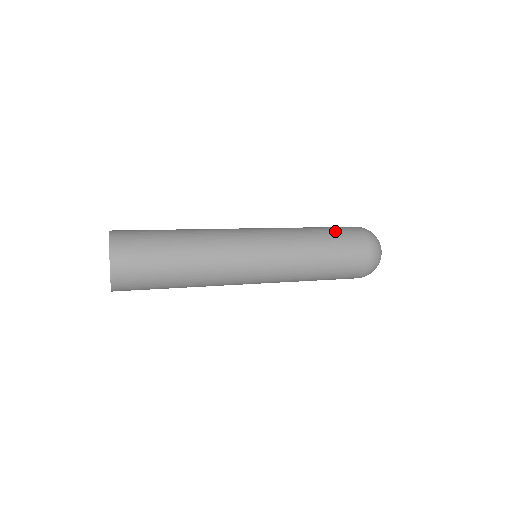
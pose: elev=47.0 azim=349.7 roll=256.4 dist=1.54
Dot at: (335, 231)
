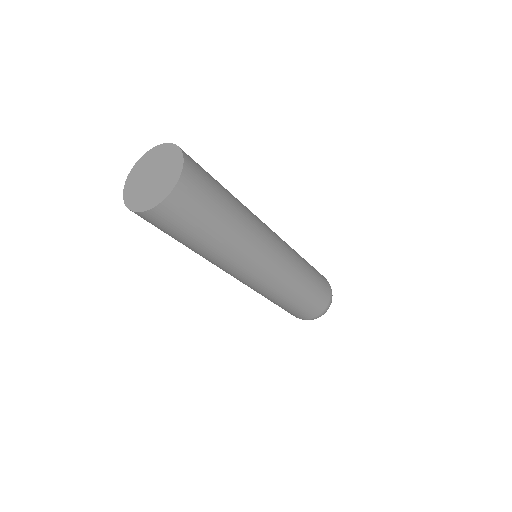
Dot at: (319, 280)
